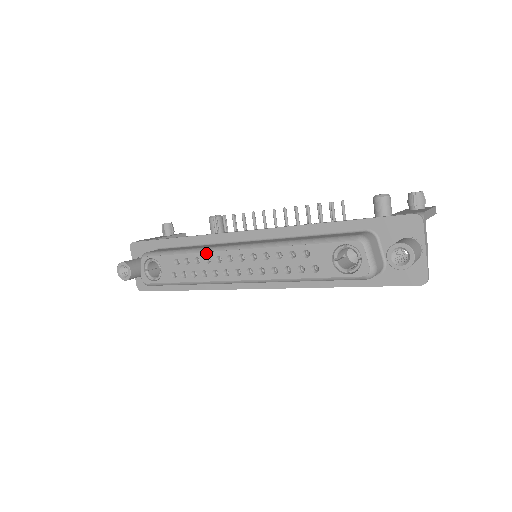
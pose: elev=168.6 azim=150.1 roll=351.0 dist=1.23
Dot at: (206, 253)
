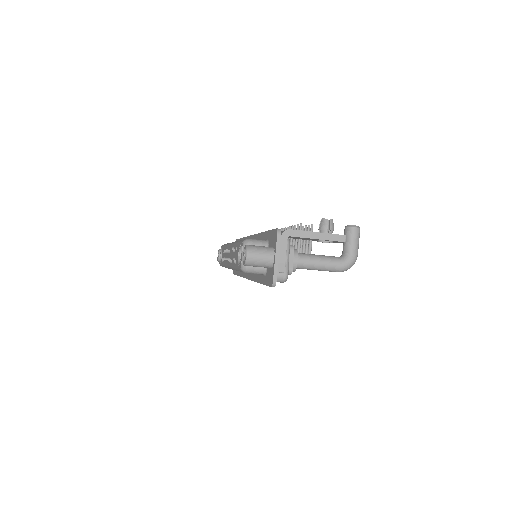
Dot at: (227, 246)
